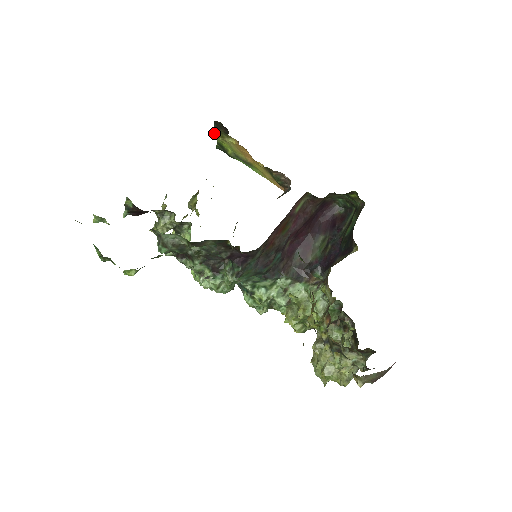
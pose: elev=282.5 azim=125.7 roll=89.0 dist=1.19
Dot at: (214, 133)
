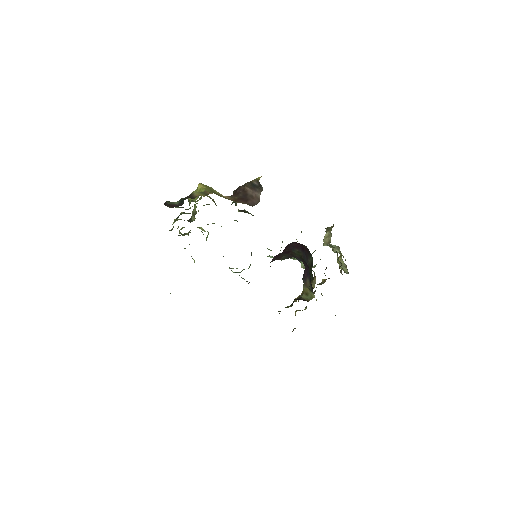
Dot at: occluded
